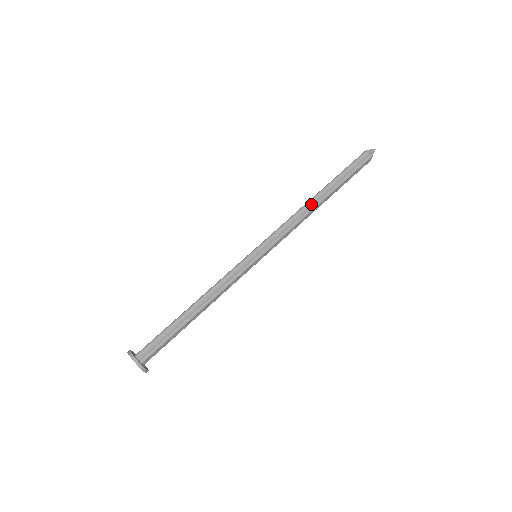
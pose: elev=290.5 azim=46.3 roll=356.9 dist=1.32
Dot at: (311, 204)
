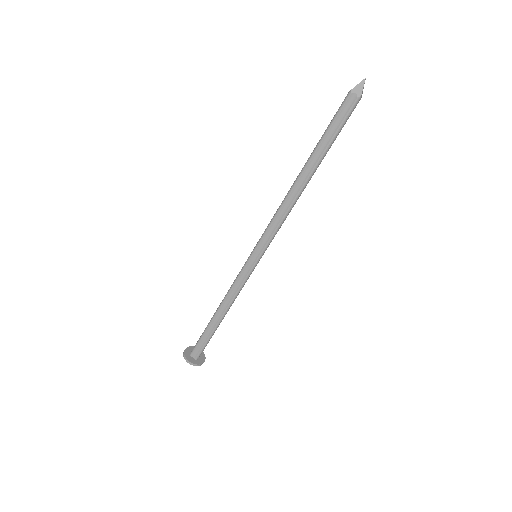
Dot at: (296, 189)
